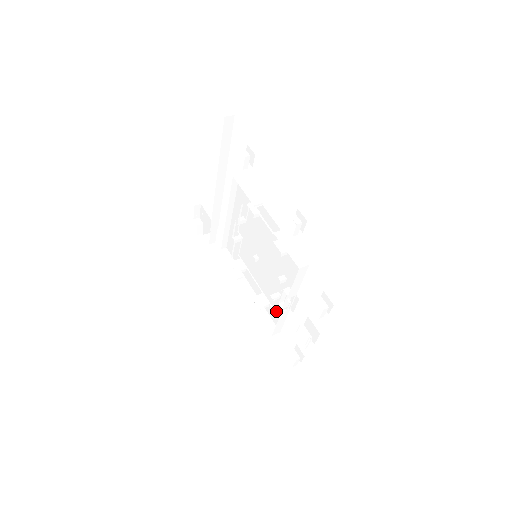
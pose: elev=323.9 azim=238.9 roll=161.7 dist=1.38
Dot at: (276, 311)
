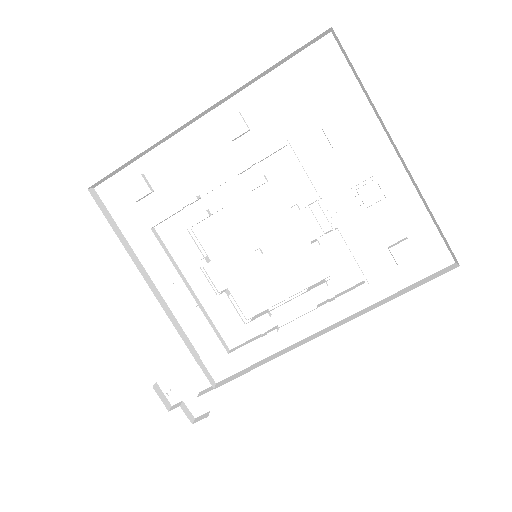
Dot at: (336, 267)
